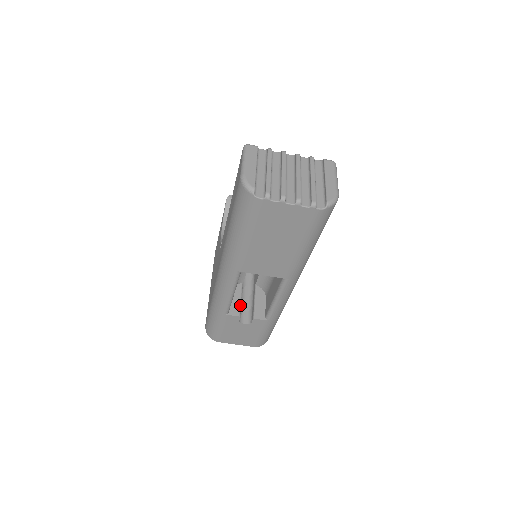
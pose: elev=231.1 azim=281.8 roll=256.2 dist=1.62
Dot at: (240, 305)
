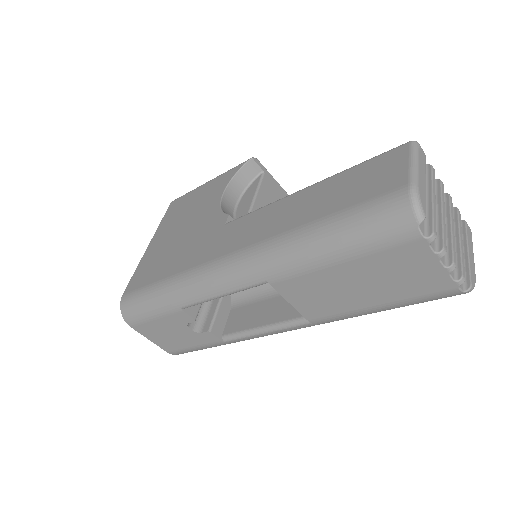
Dot at: (201, 304)
